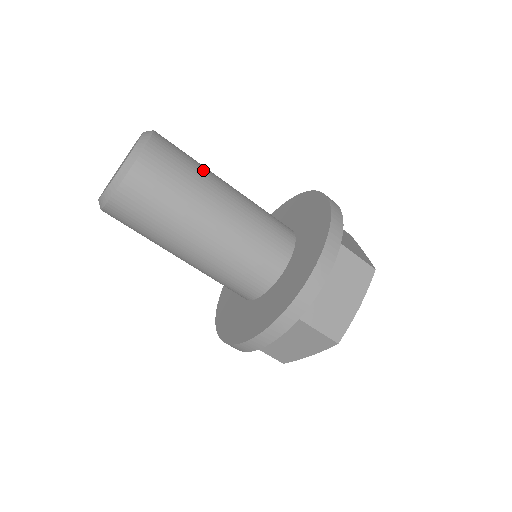
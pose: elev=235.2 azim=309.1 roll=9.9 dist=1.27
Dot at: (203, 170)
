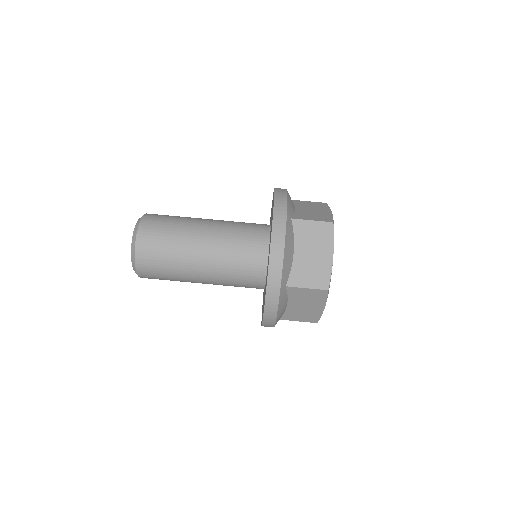
Dot at: occluded
